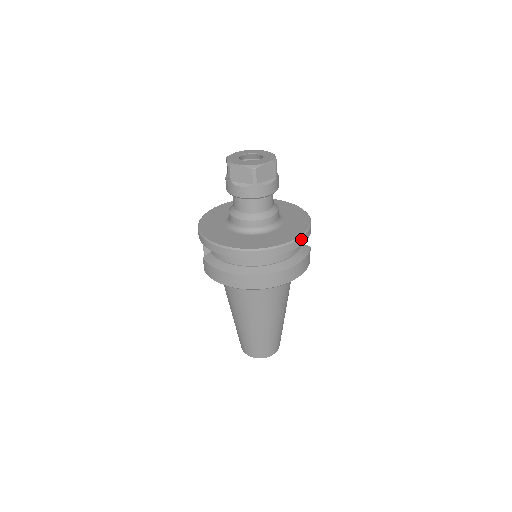
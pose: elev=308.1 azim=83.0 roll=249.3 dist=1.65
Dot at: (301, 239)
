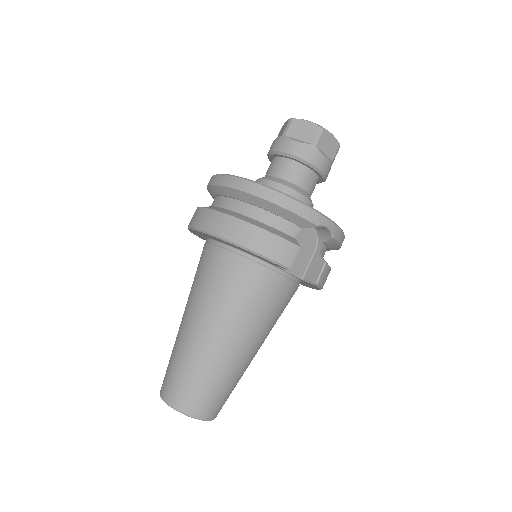
Dot at: (277, 194)
